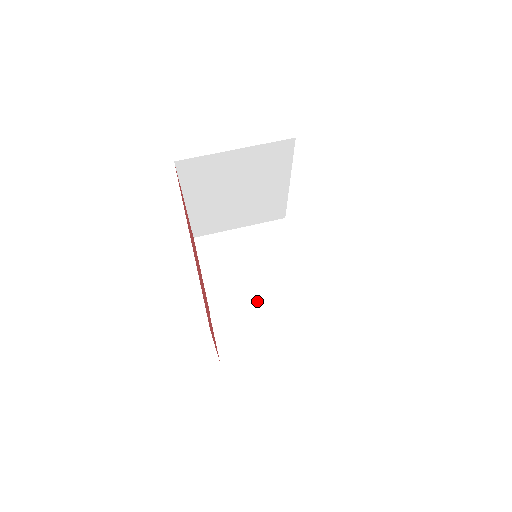
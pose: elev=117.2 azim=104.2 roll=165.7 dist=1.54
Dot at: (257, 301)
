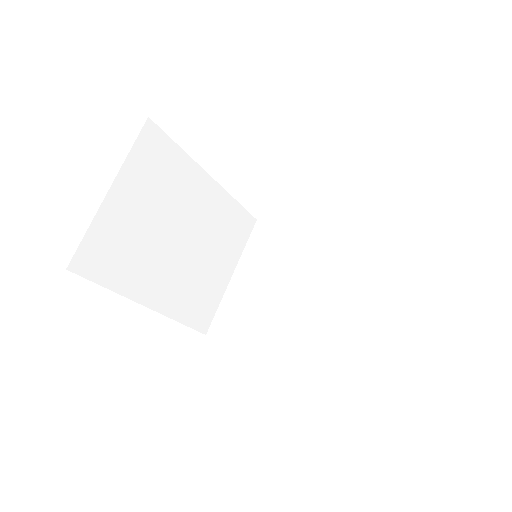
Dot at: occluded
